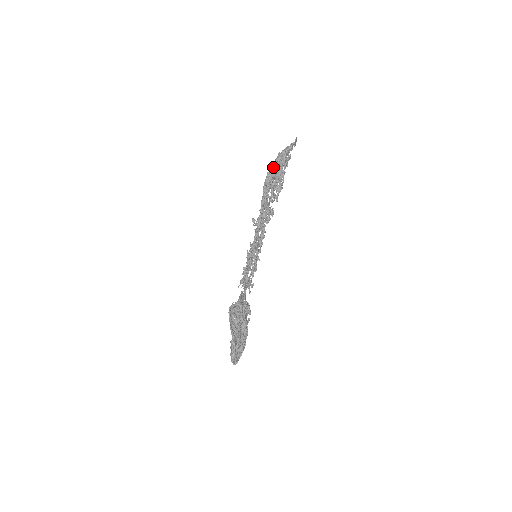
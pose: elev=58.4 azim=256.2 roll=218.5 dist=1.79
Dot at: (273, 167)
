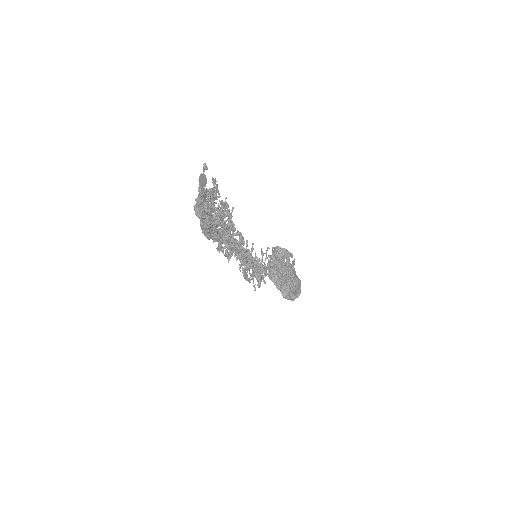
Dot at: occluded
